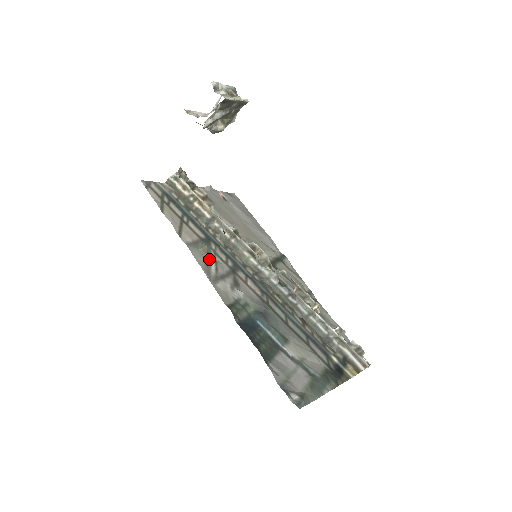
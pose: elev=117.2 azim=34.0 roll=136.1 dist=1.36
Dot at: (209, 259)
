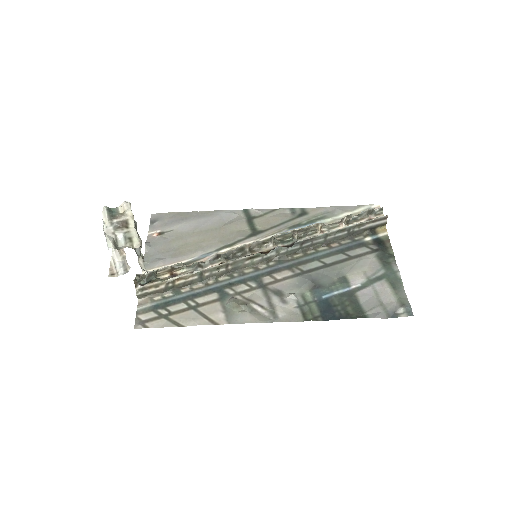
Dot at: (248, 308)
